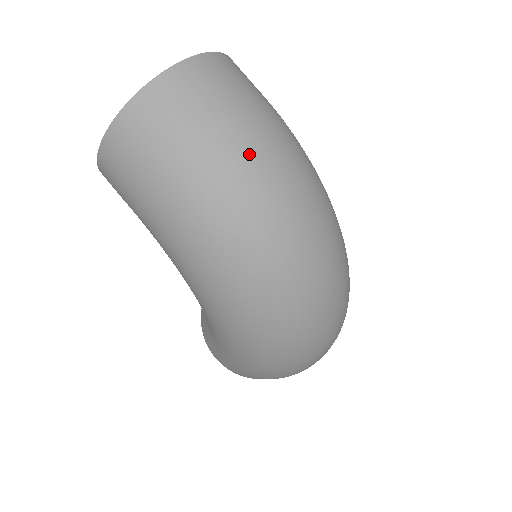
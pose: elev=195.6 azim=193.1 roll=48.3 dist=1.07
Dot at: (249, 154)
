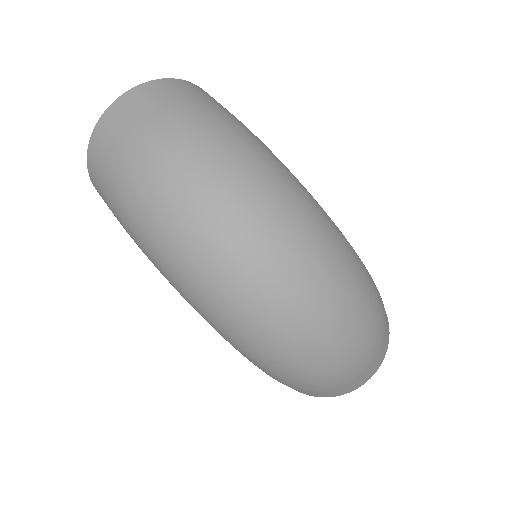
Dot at: (163, 151)
